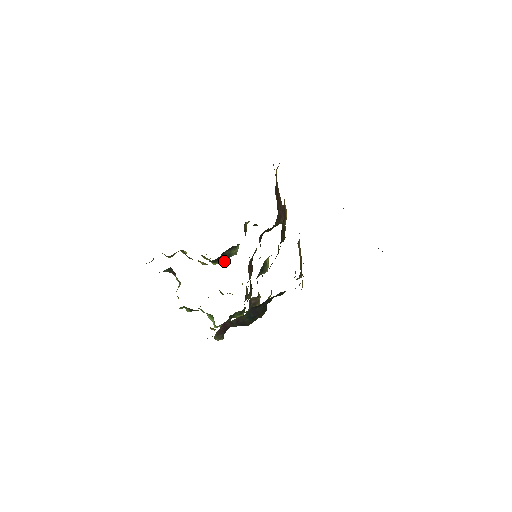
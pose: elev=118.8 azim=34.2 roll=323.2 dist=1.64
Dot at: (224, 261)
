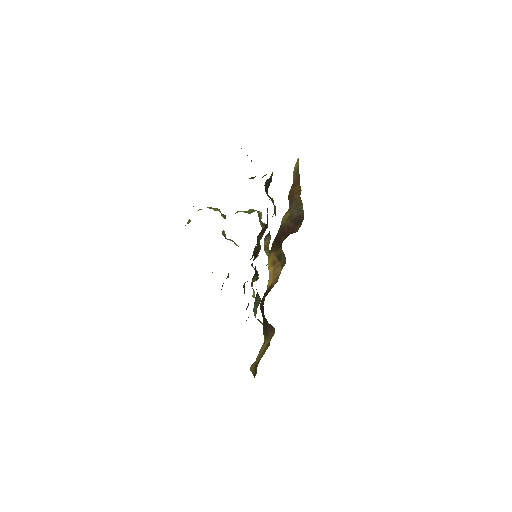
Dot at: (250, 178)
